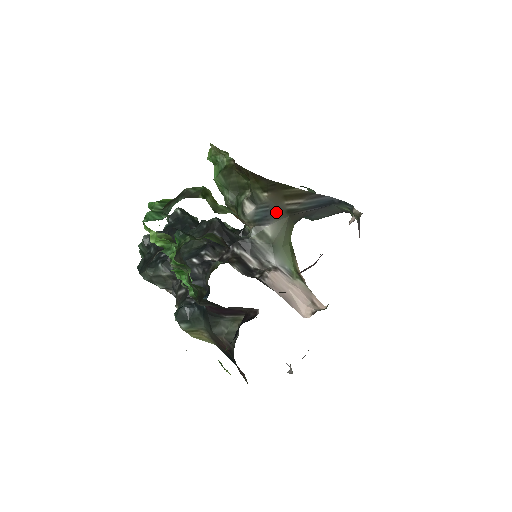
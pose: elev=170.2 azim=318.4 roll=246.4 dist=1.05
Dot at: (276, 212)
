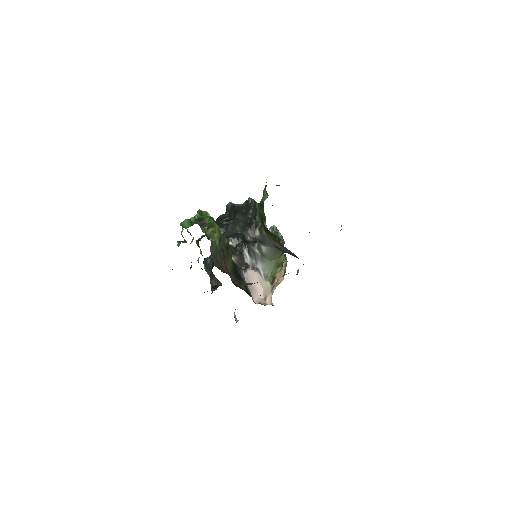
Dot at: (269, 243)
